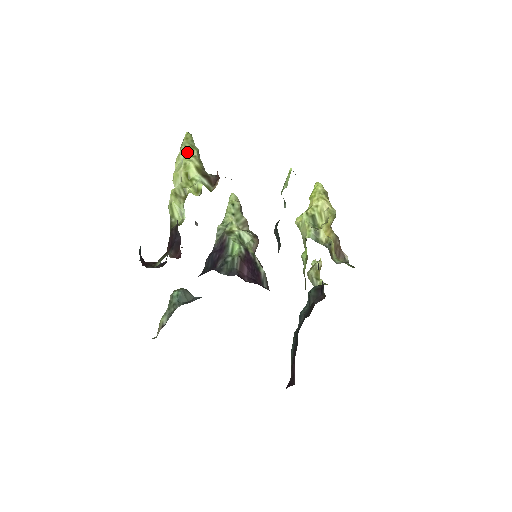
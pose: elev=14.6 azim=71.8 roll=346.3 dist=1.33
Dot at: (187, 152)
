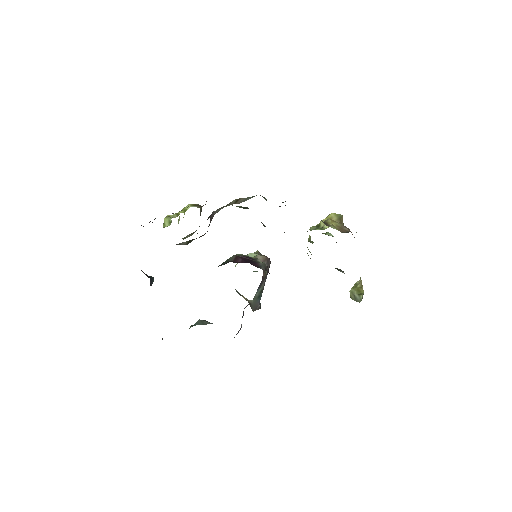
Dot at: occluded
